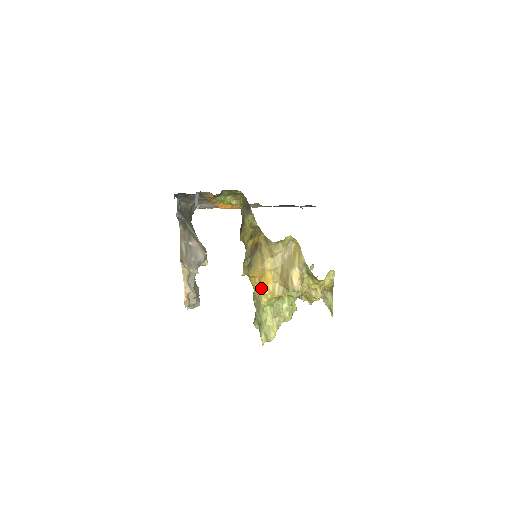
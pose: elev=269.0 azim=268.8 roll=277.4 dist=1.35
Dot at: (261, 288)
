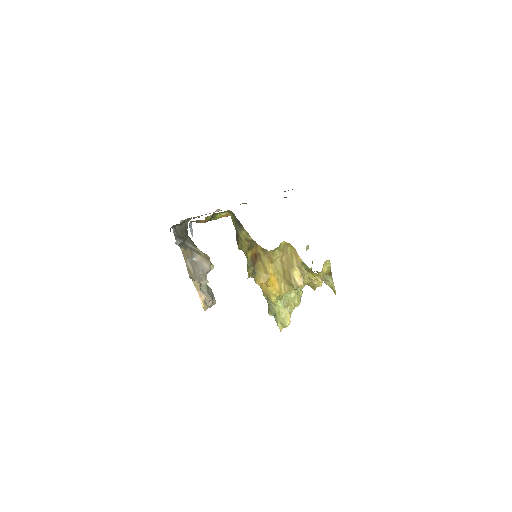
Dot at: (269, 290)
